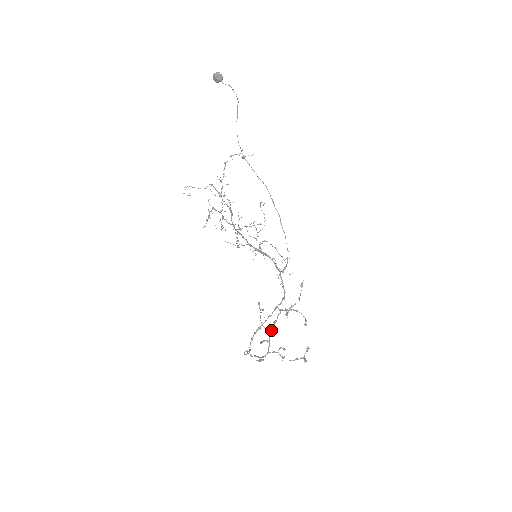
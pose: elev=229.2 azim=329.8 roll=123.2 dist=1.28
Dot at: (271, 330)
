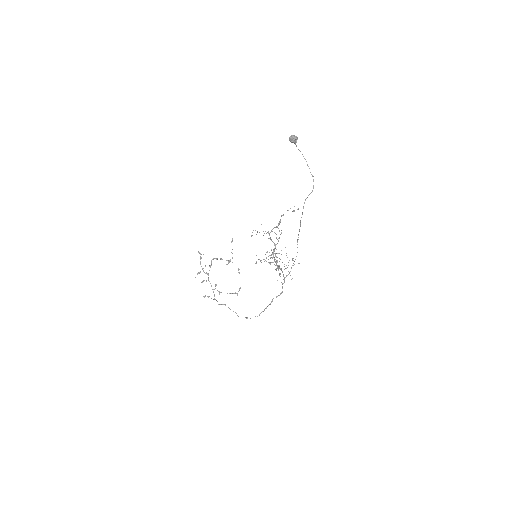
Dot at: occluded
